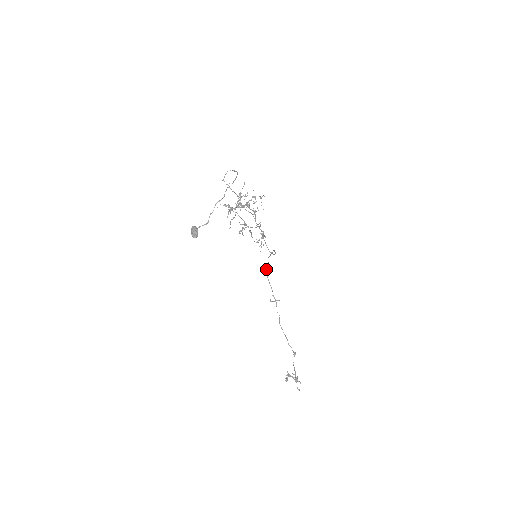
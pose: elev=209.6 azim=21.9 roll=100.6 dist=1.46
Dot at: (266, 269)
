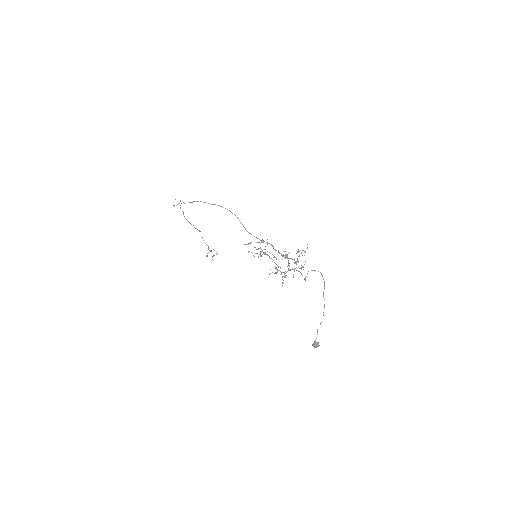
Dot at: occluded
